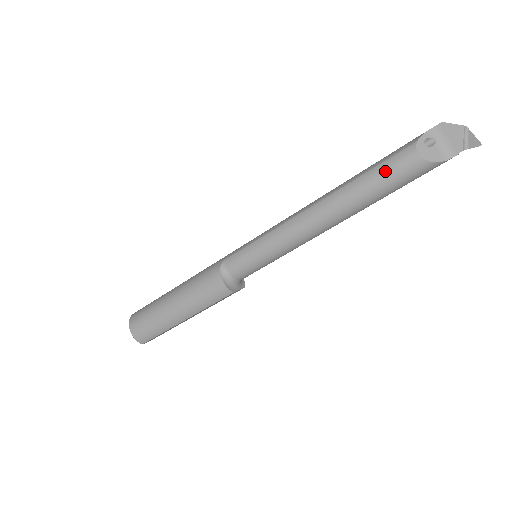
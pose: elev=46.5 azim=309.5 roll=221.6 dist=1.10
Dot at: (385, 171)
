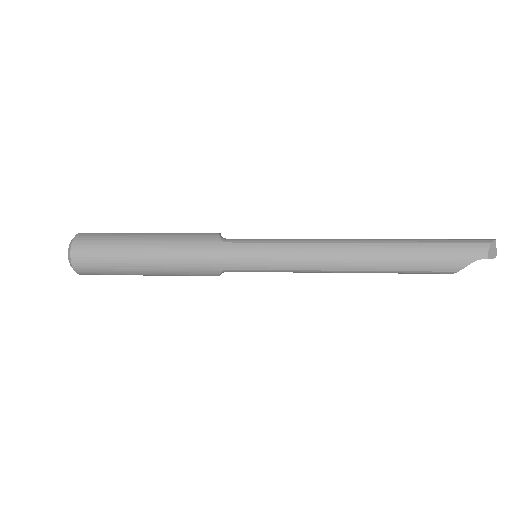
Dot at: occluded
